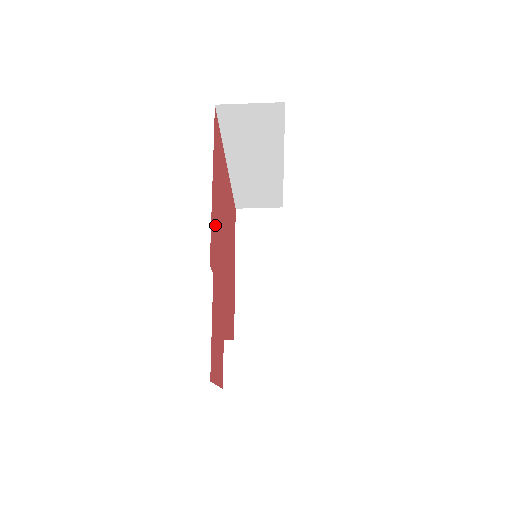
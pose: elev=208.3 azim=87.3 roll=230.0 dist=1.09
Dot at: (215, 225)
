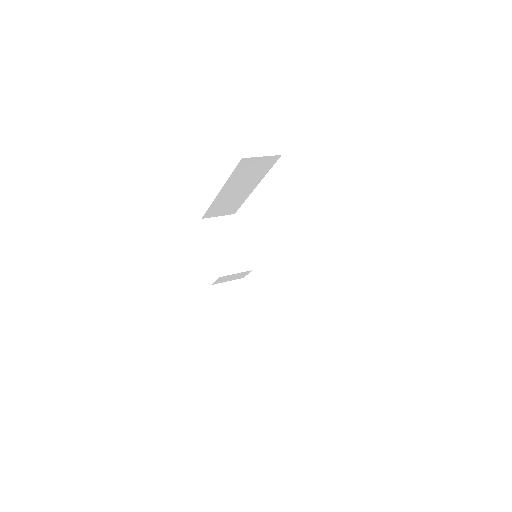
Dot at: occluded
